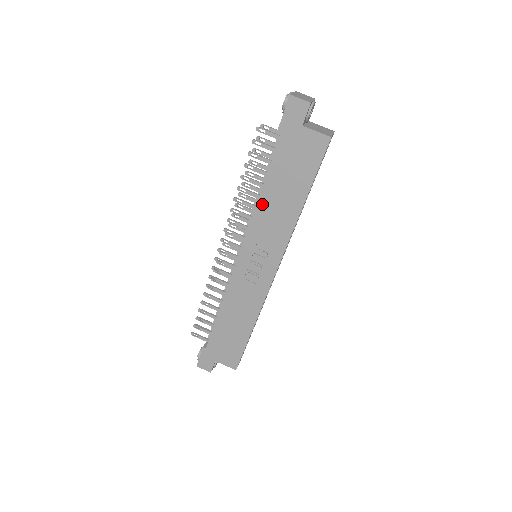
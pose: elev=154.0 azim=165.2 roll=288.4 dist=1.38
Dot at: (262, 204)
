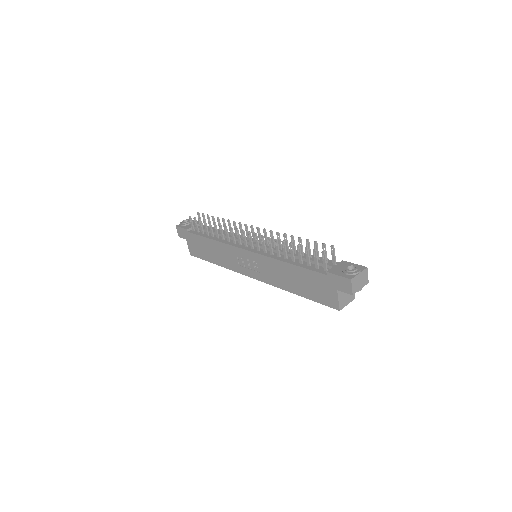
Dot at: (281, 264)
